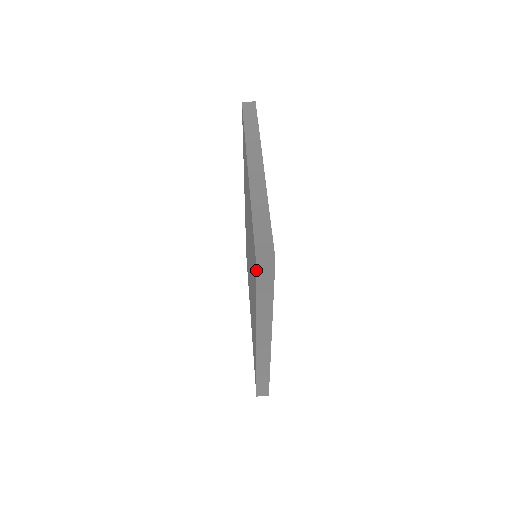
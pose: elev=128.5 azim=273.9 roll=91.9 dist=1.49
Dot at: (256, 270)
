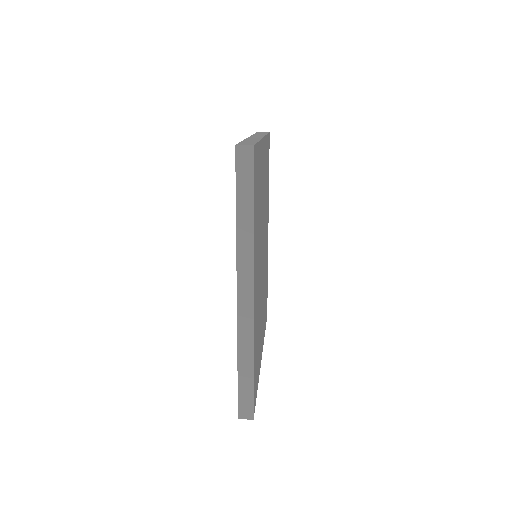
Dot at: (236, 161)
